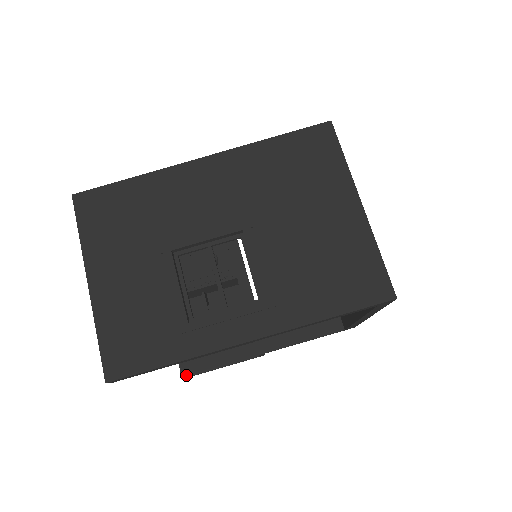
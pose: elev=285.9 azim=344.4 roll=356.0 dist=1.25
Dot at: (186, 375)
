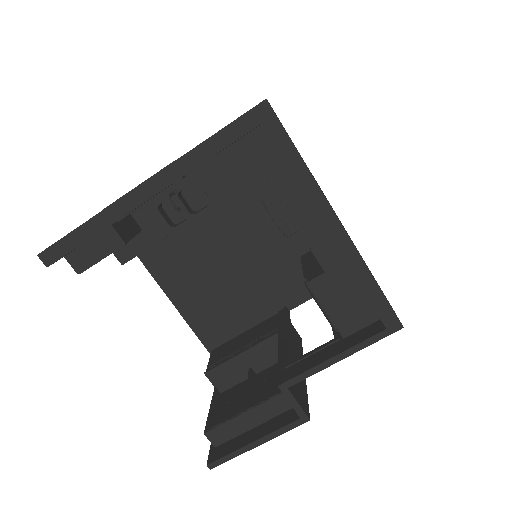
Dot at: (212, 460)
